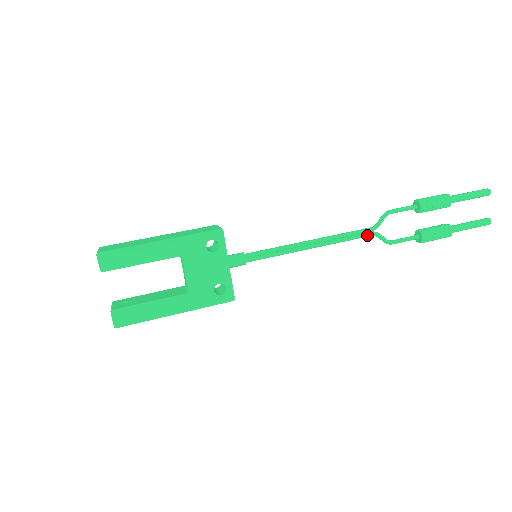
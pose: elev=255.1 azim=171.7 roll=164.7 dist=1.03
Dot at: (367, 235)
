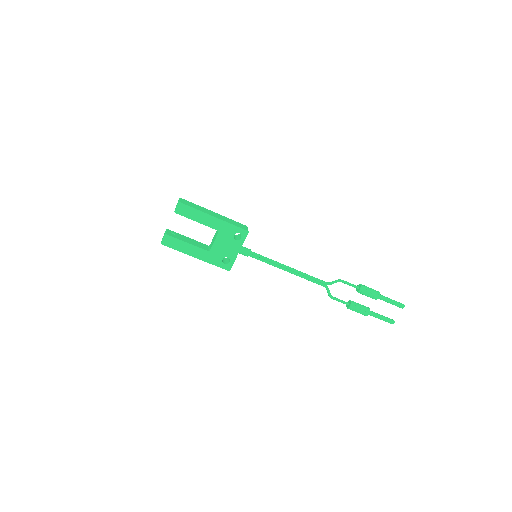
Dot at: (321, 285)
